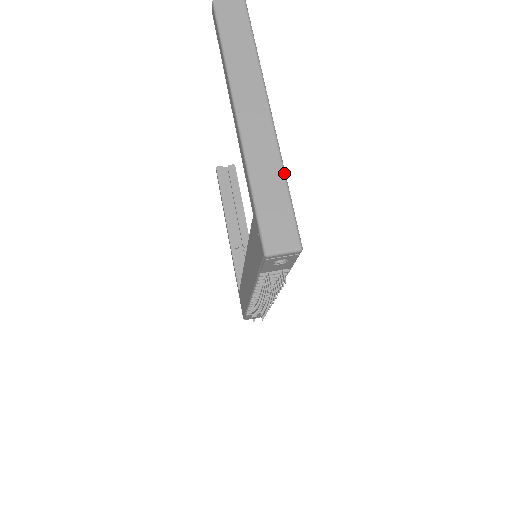
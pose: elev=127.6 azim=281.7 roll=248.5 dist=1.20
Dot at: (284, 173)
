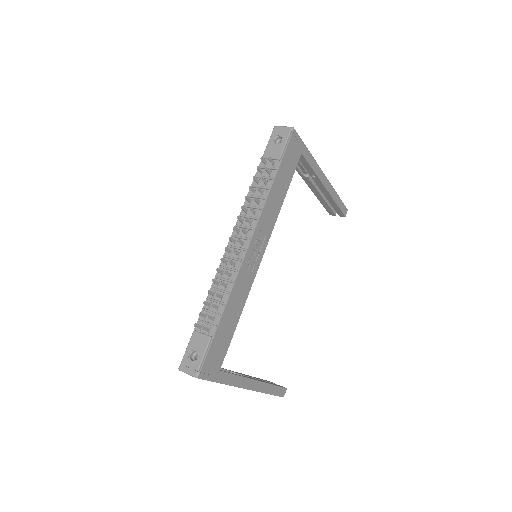
Dot at: (311, 154)
